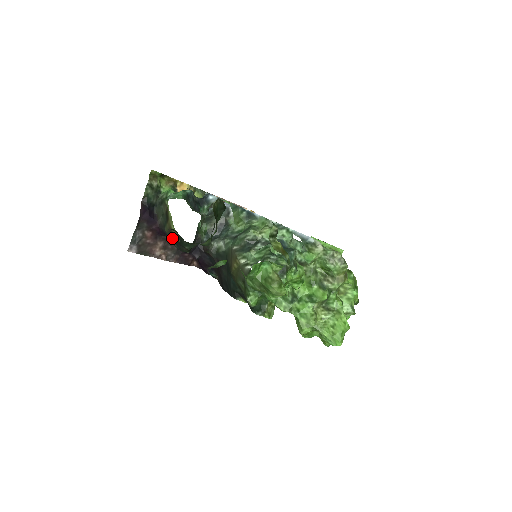
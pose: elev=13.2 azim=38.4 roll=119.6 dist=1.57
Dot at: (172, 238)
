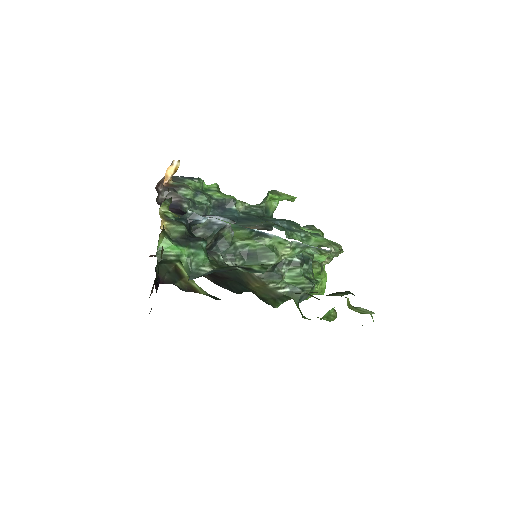
Dot at: occluded
